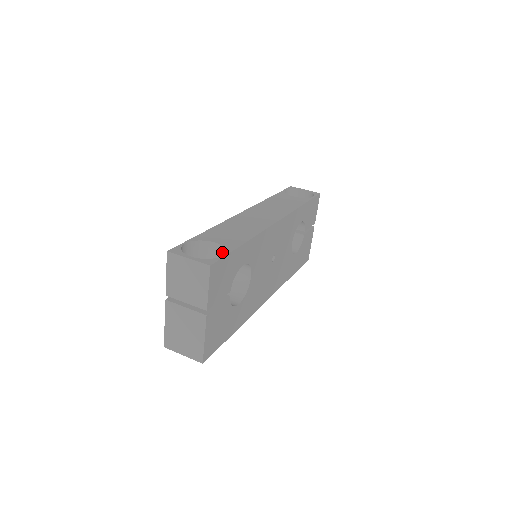
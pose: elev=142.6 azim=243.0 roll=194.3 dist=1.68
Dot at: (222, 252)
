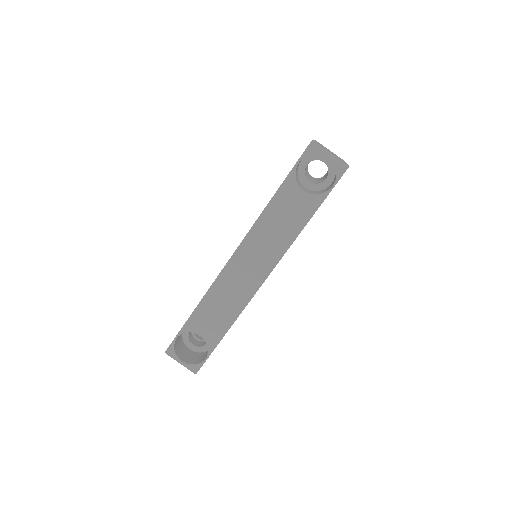
Dot at: occluded
